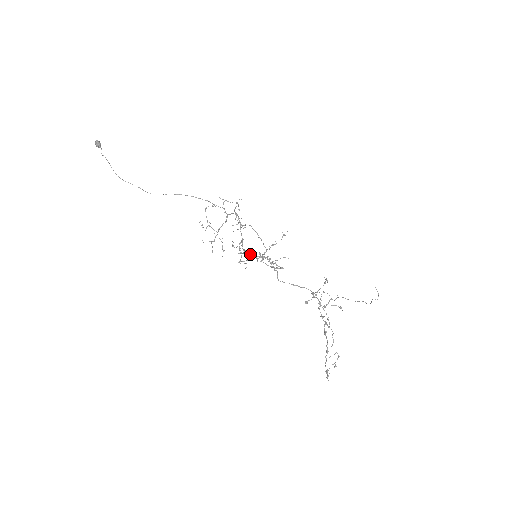
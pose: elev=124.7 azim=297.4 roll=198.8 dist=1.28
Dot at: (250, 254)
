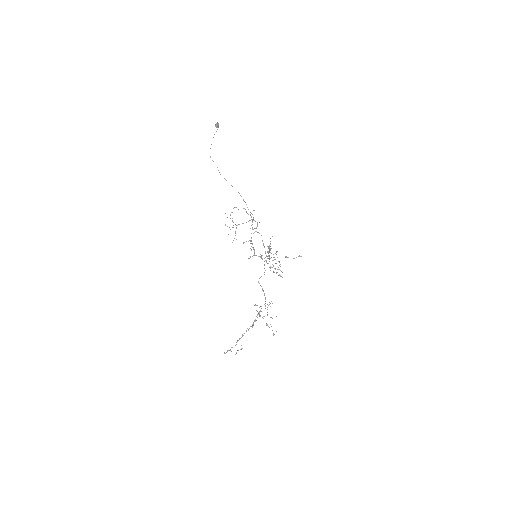
Dot at: occluded
